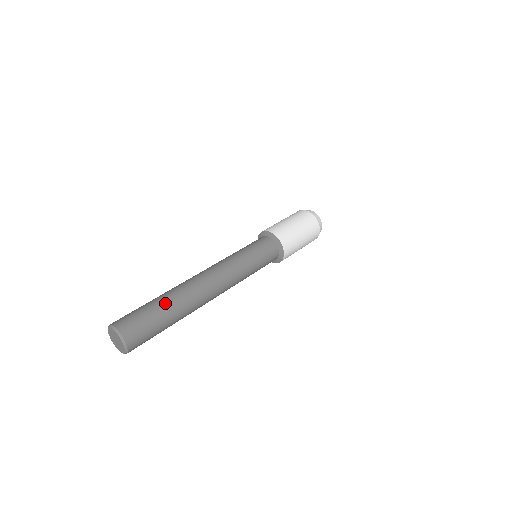
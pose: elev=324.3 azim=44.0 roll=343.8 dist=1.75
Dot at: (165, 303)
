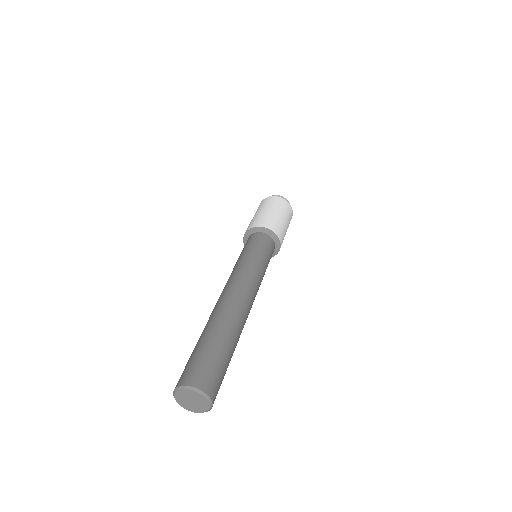
Dot at: (217, 335)
